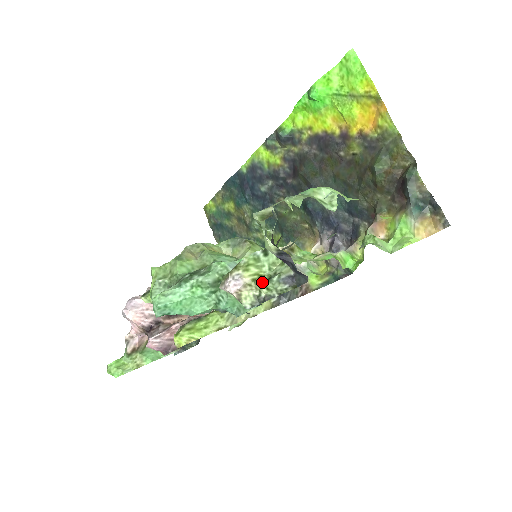
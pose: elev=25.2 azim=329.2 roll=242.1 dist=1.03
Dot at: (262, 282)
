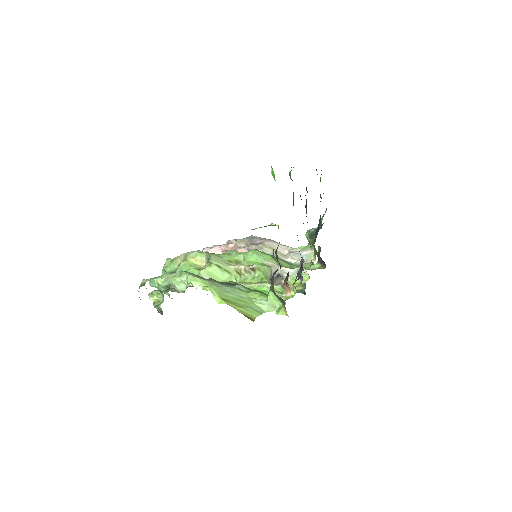
Dot at: occluded
